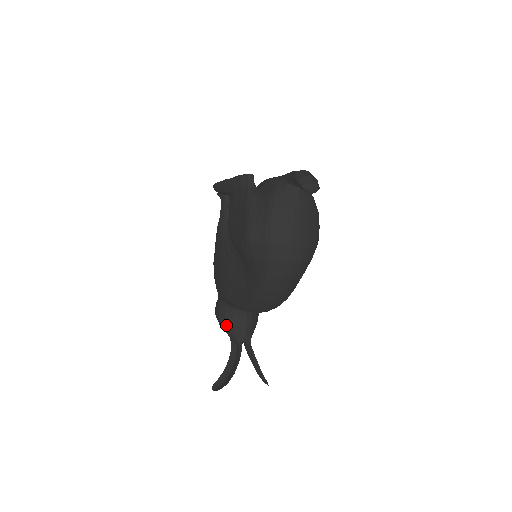
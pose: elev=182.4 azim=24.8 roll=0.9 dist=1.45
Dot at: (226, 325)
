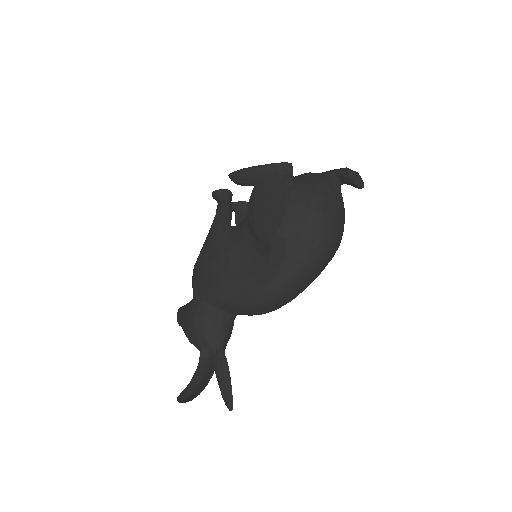
Dot at: (203, 328)
